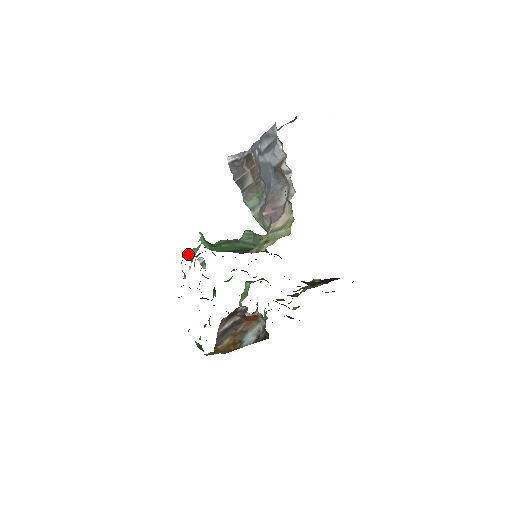
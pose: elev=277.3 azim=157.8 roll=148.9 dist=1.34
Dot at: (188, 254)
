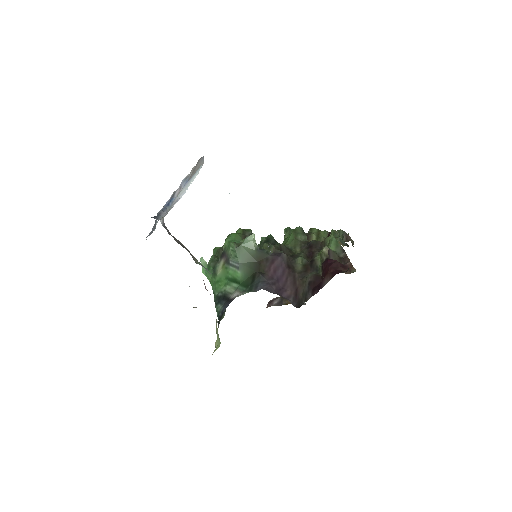
Dot at: occluded
